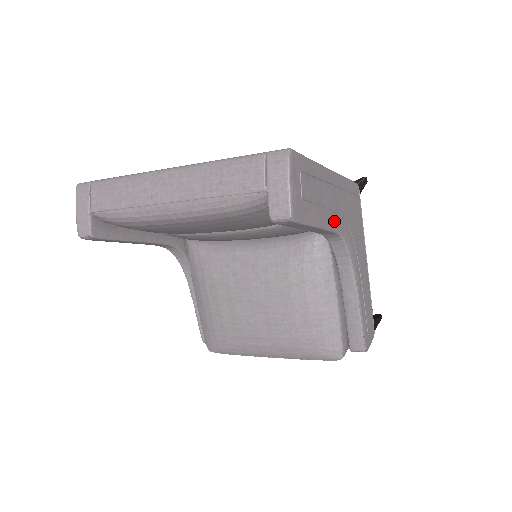
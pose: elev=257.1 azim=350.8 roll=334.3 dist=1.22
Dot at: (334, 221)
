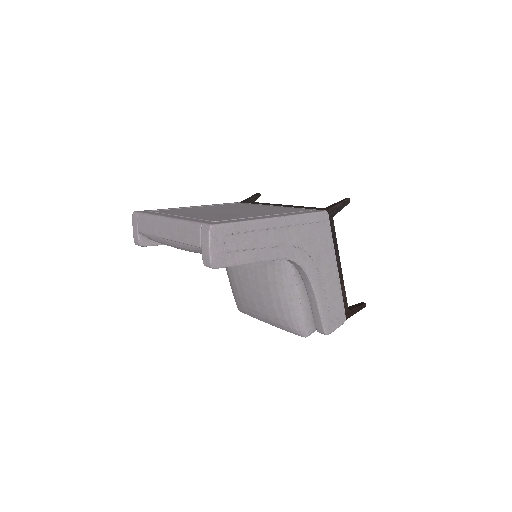
Dot at: (276, 253)
